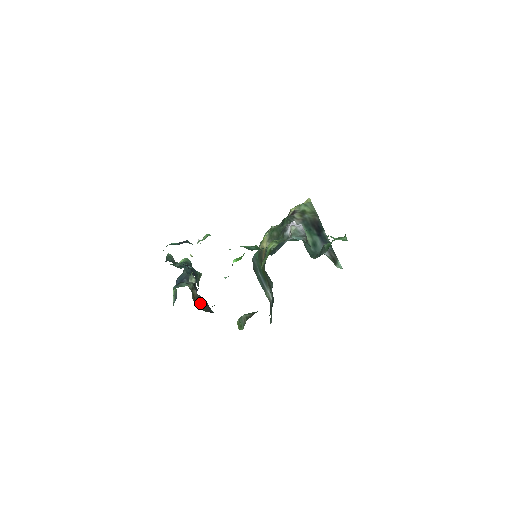
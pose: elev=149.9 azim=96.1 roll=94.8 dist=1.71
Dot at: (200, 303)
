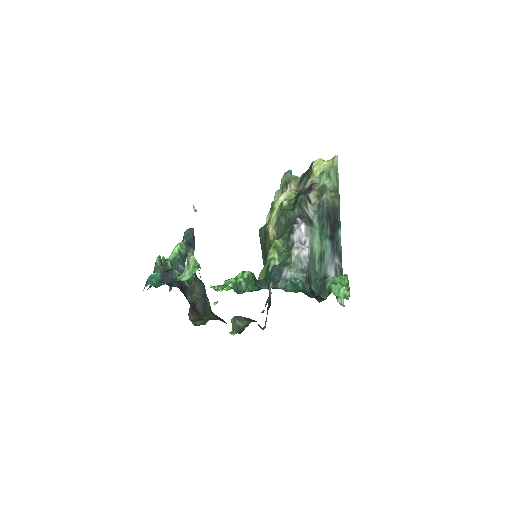
Dot at: (195, 297)
